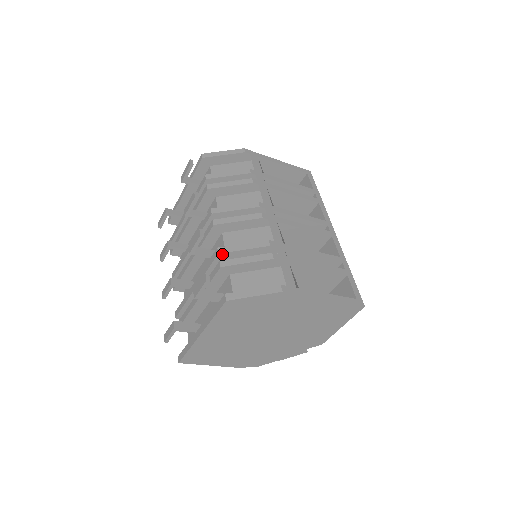
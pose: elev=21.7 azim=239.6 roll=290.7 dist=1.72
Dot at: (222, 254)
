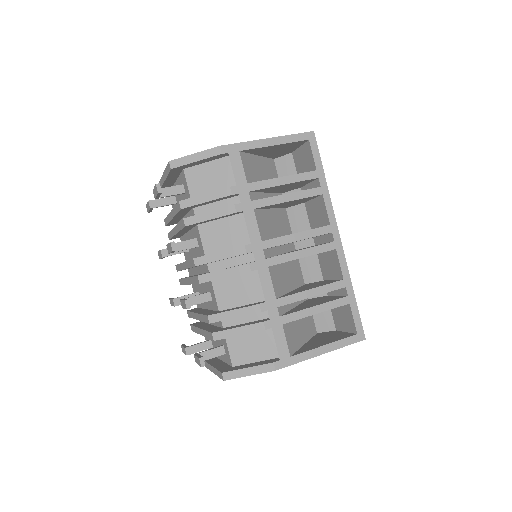
Dot at: (213, 322)
